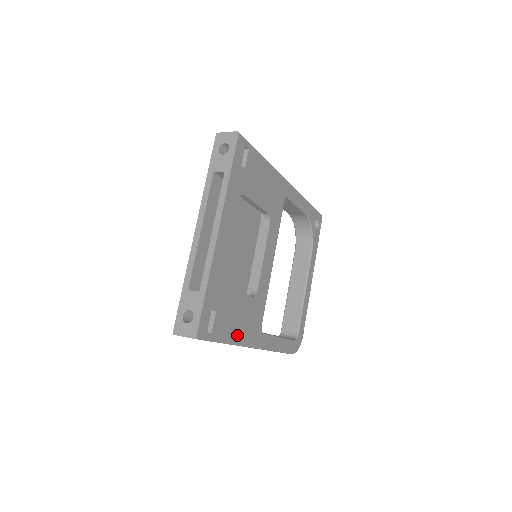
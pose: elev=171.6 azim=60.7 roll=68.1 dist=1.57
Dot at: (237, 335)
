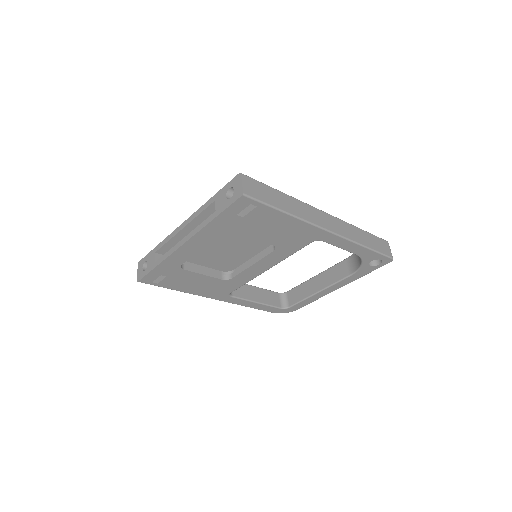
Dot at: (192, 290)
